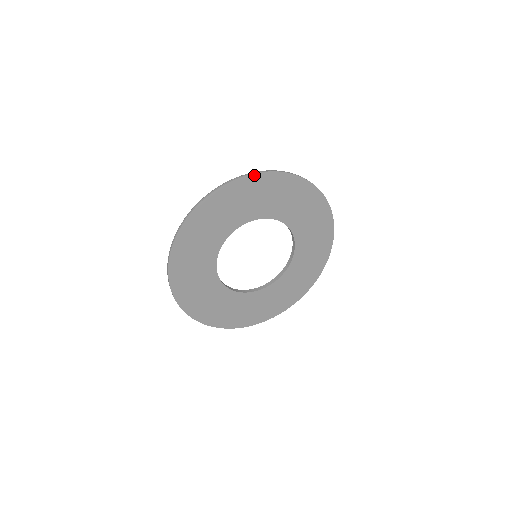
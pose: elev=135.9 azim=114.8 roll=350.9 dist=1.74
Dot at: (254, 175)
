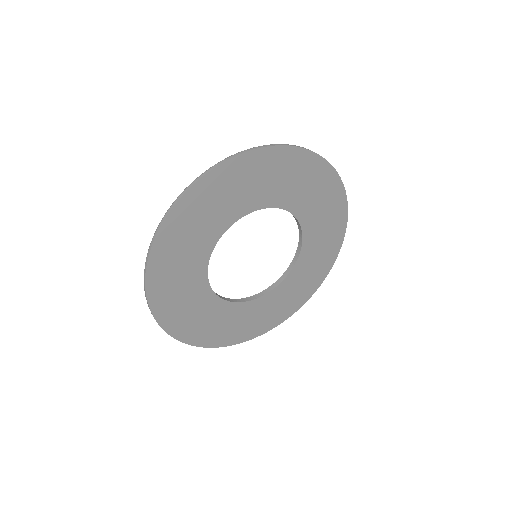
Dot at: (261, 150)
